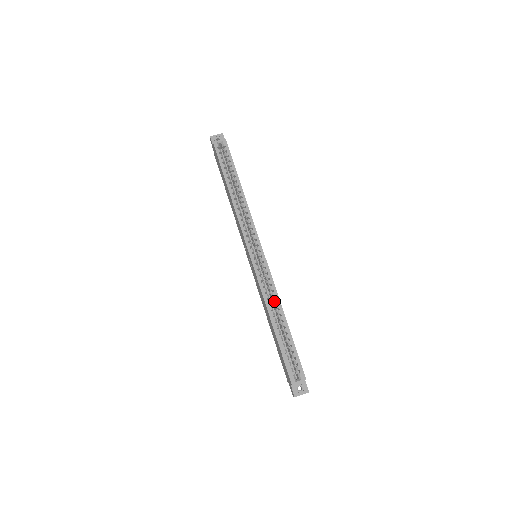
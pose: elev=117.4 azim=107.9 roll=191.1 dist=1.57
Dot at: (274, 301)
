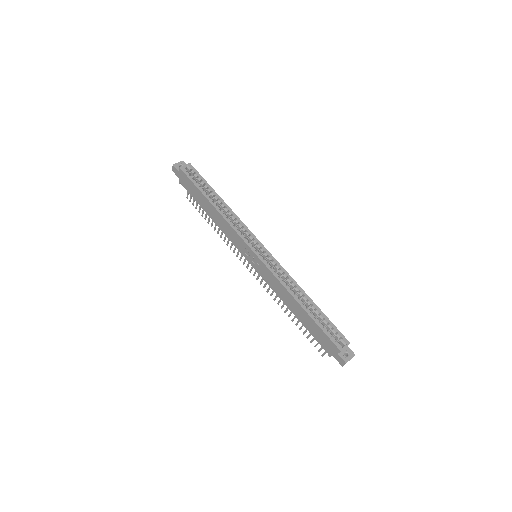
Dot at: (293, 286)
